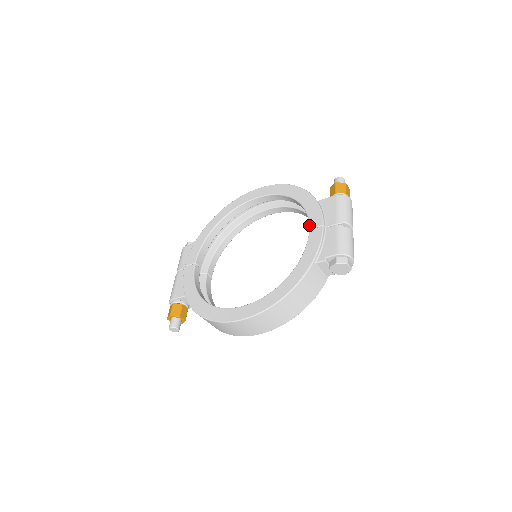
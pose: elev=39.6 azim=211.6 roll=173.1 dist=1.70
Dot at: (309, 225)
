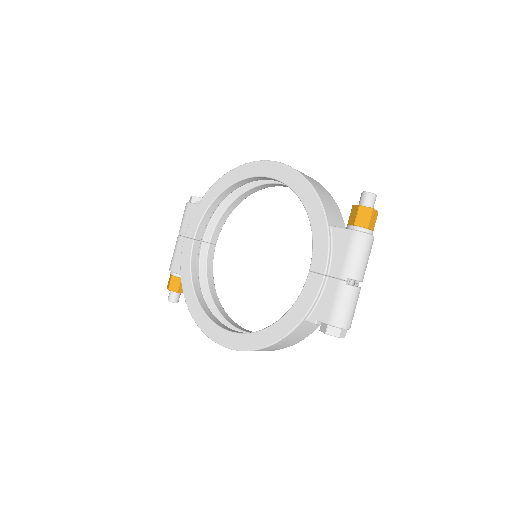
Dot at: (310, 264)
